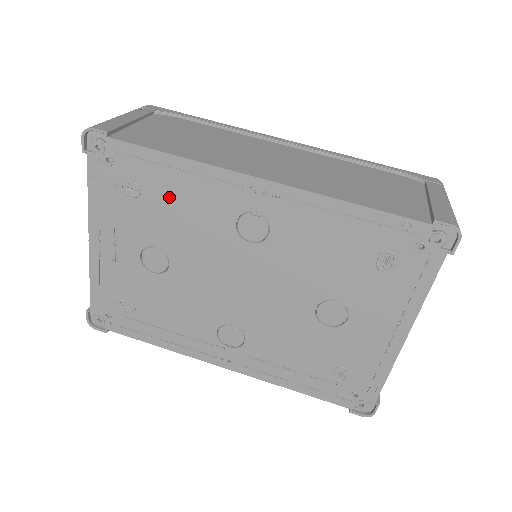
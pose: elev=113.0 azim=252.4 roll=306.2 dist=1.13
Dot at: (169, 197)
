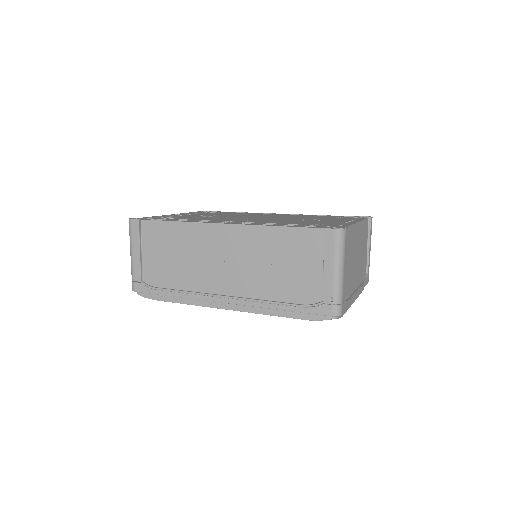
Dot at: occluded
